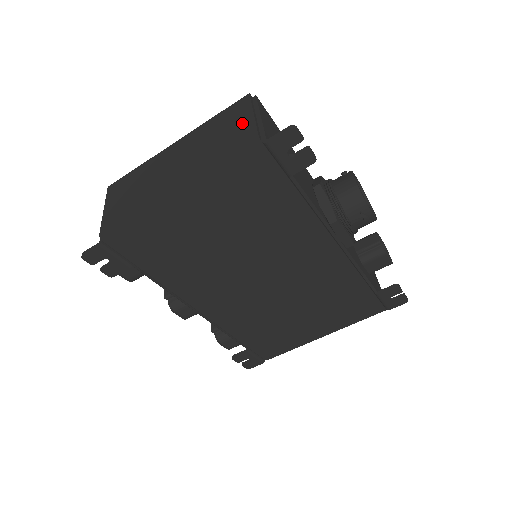
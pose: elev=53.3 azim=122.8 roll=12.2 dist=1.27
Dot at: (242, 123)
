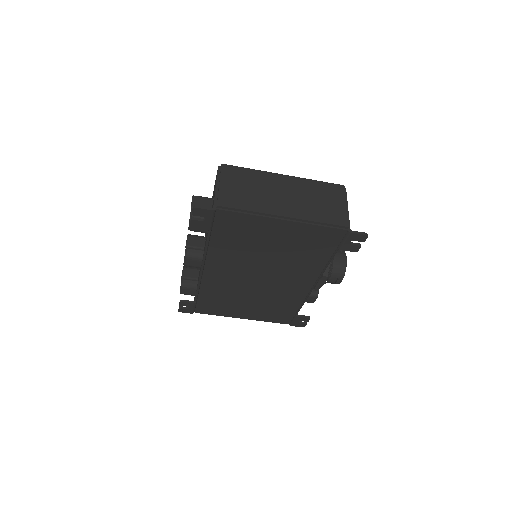
Dot at: (339, 206)
